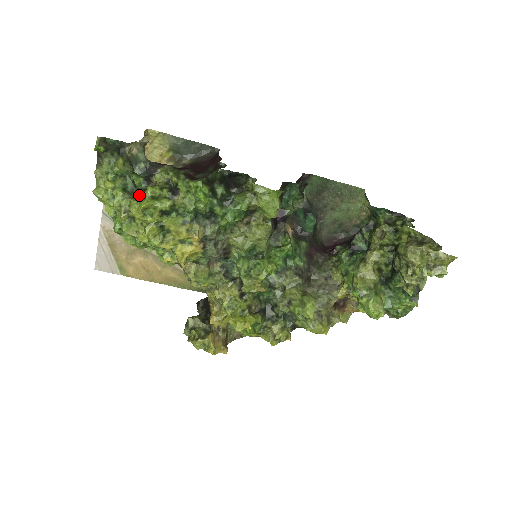
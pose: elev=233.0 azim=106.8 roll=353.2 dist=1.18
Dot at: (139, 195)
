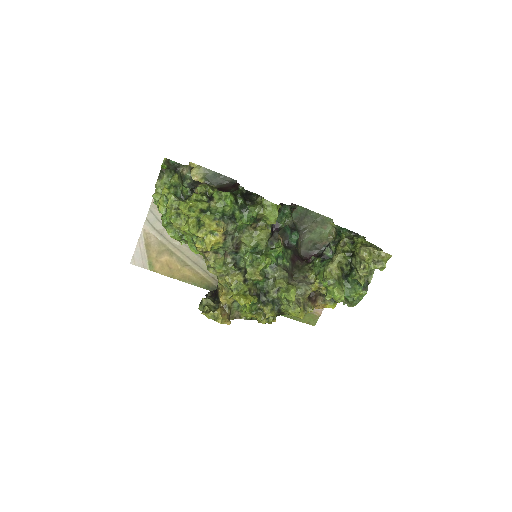
Dot at: (184, 200)
